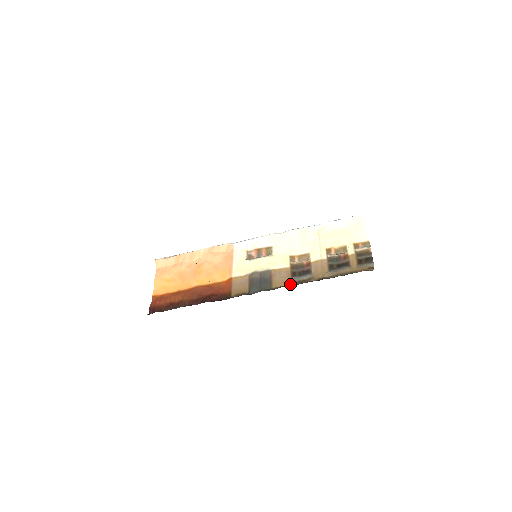
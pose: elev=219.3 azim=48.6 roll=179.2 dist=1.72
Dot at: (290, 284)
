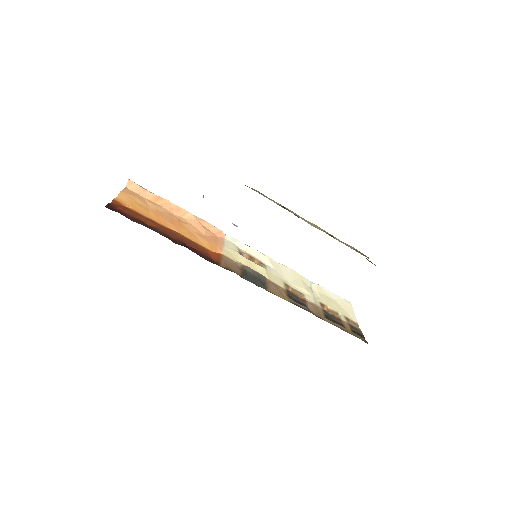
Dot at: (287, 300)
